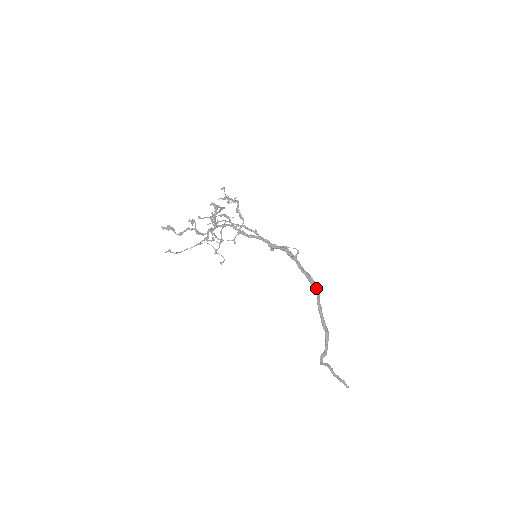
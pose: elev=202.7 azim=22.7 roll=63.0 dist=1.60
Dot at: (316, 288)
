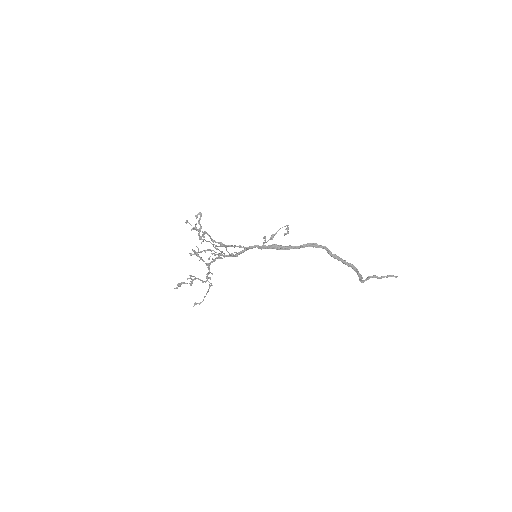
Dot at: (322, 248)
